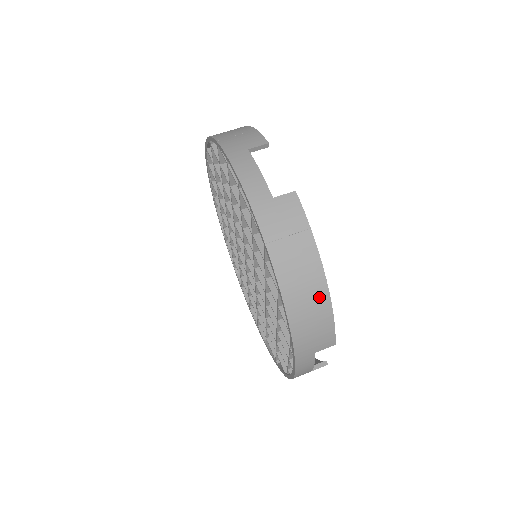
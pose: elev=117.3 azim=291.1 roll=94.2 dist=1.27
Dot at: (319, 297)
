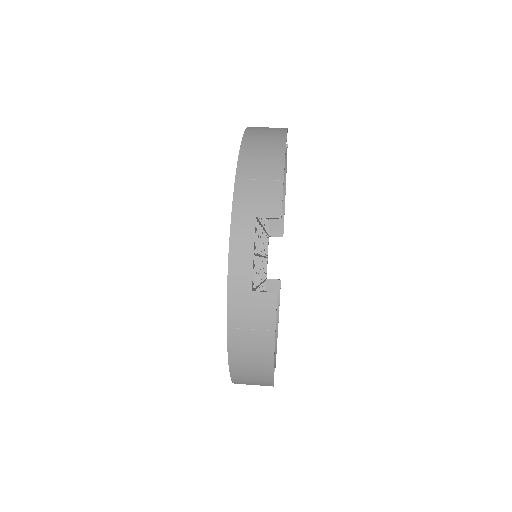
Dot at: (263, 373)
